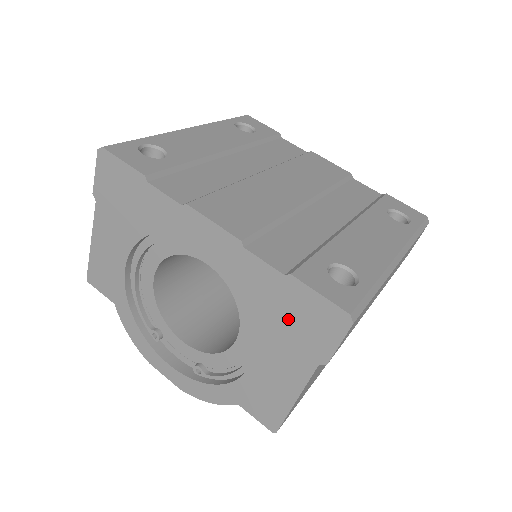
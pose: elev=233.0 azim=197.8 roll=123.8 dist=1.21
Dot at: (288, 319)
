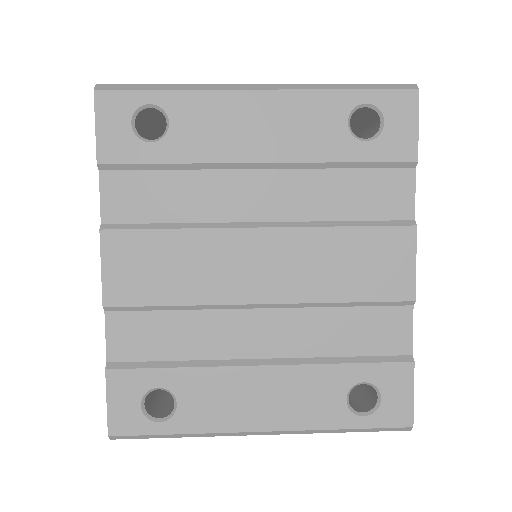
Dot at: occluded
